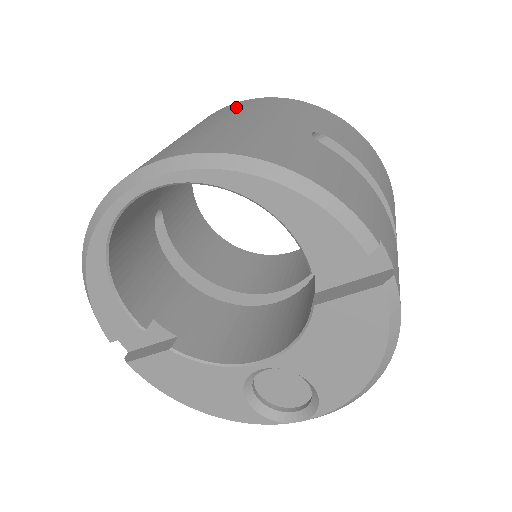
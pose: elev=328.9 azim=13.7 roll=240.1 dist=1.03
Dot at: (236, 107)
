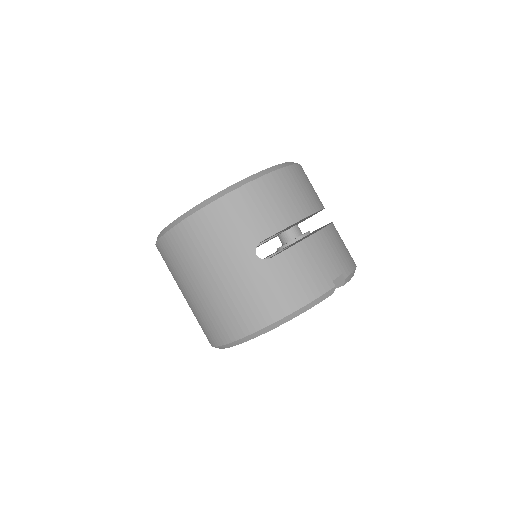
Dot at: (187, 246)
